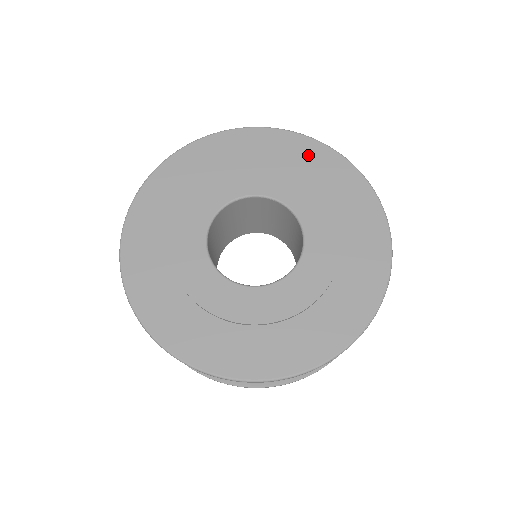
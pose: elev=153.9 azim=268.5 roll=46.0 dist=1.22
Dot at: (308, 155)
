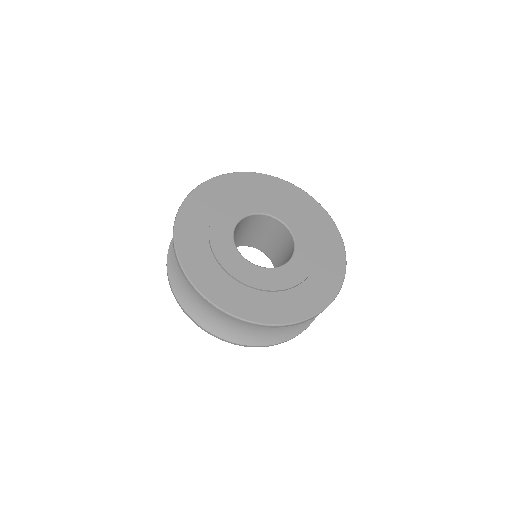
Dot at: (269, 185)
